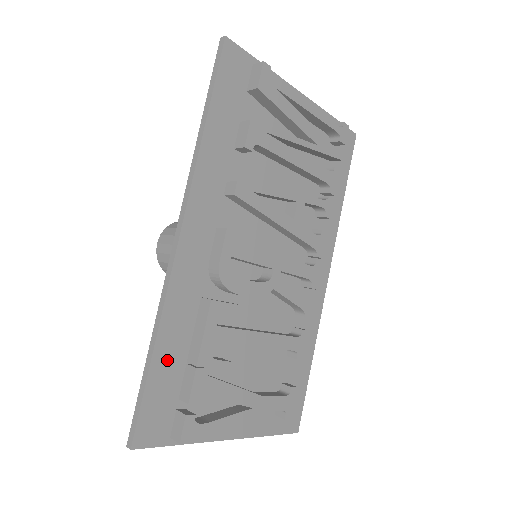
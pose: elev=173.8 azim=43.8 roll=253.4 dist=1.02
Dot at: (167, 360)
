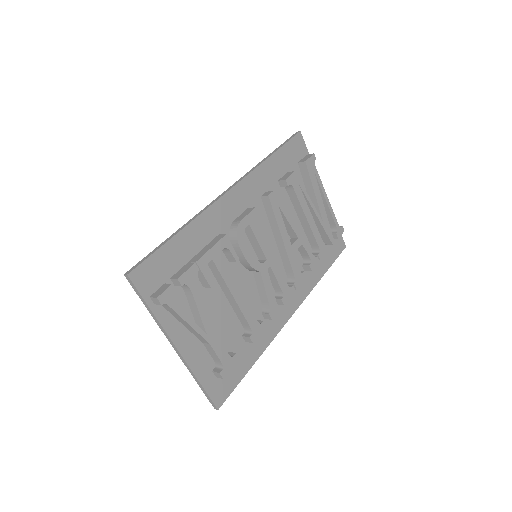
Dot at: (180, 247)
